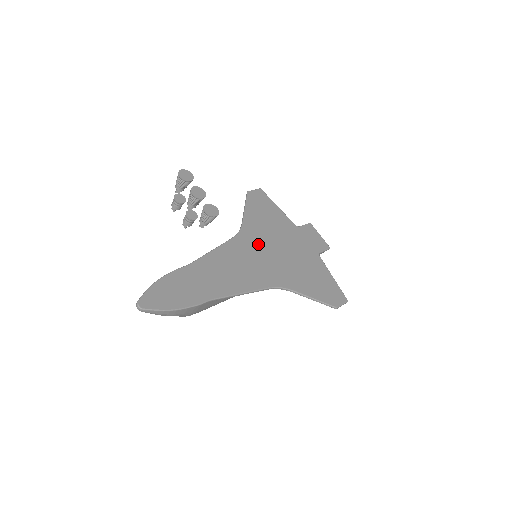
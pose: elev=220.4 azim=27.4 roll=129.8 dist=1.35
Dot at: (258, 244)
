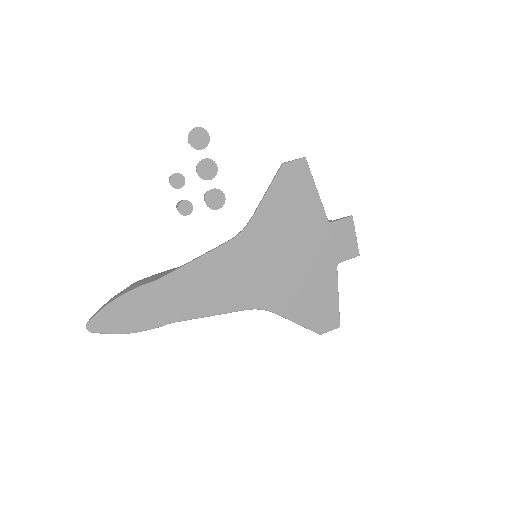
Dot at: (259, 251)
